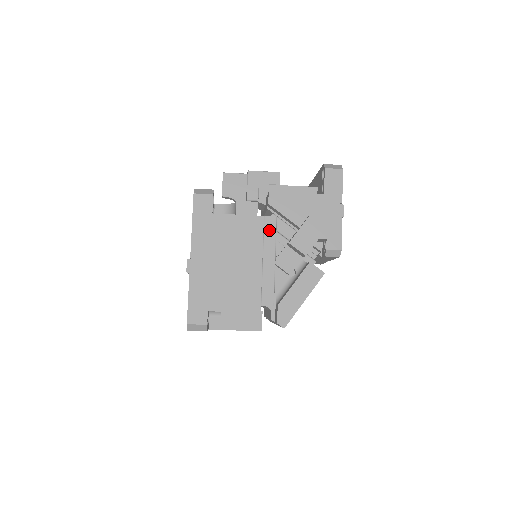
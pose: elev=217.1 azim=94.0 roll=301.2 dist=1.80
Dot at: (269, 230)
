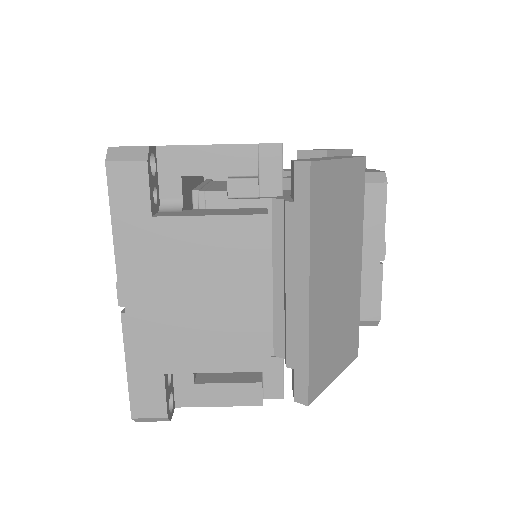
Dot at: occluded
